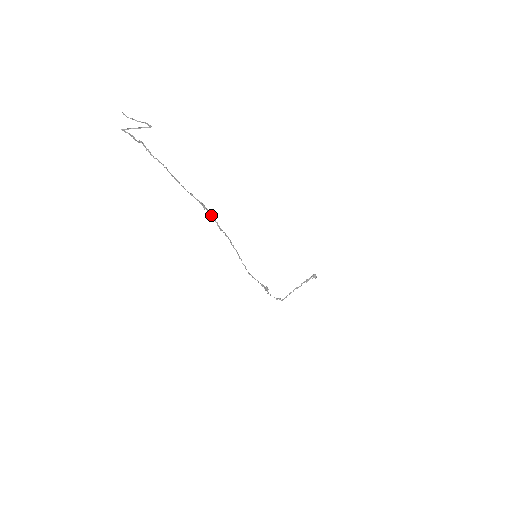
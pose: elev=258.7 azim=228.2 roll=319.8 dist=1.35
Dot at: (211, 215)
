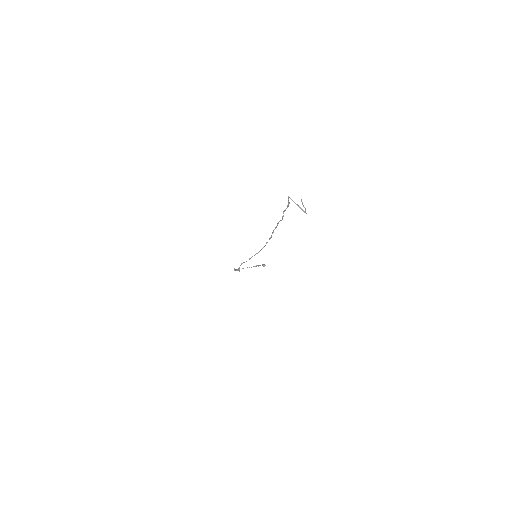
Dot at: occluded
